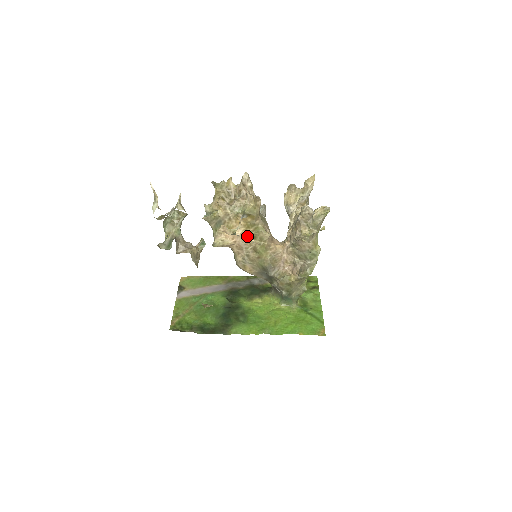
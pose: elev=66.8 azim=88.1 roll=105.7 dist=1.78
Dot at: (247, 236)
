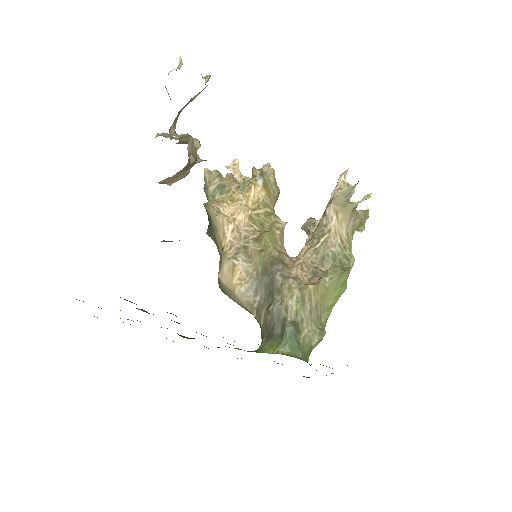
Dot at: (253, 220)
